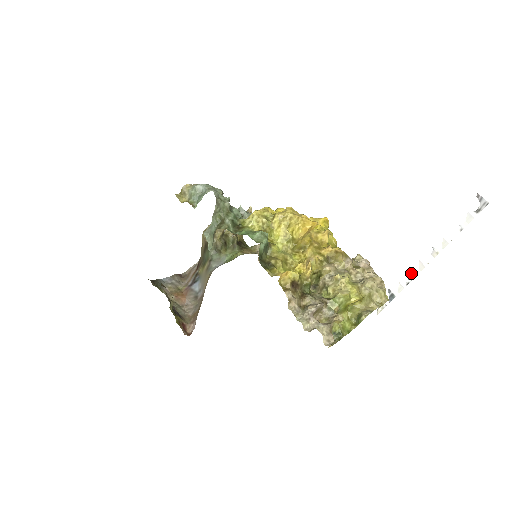
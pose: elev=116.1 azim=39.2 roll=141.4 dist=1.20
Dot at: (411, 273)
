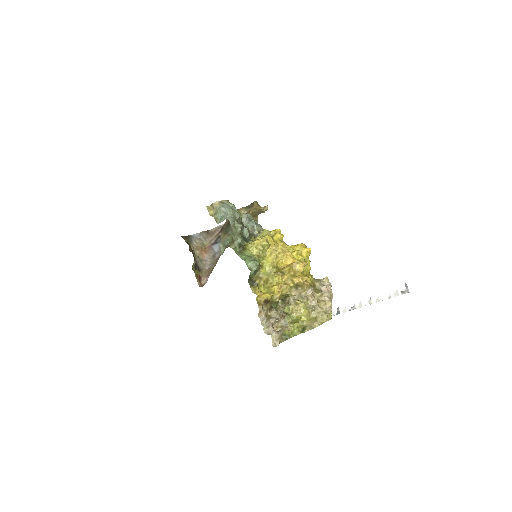
Dot at: (354, 305)
